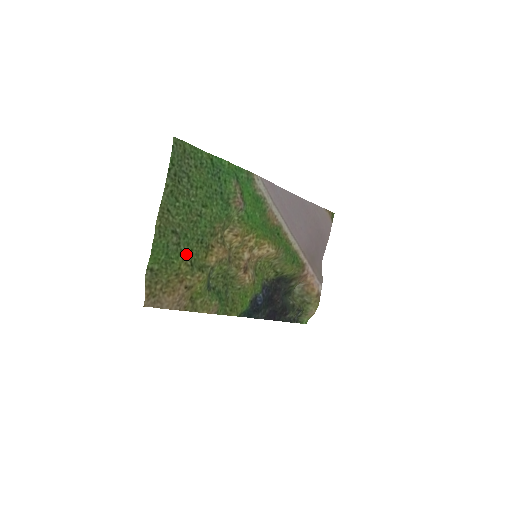
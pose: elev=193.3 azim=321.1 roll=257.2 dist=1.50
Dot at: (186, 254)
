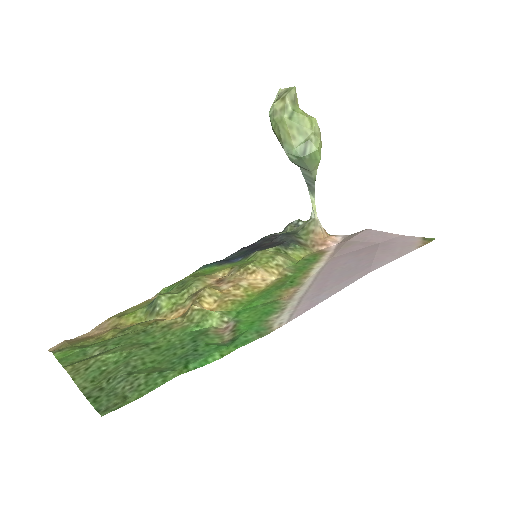
Dot at: (115, 337)
